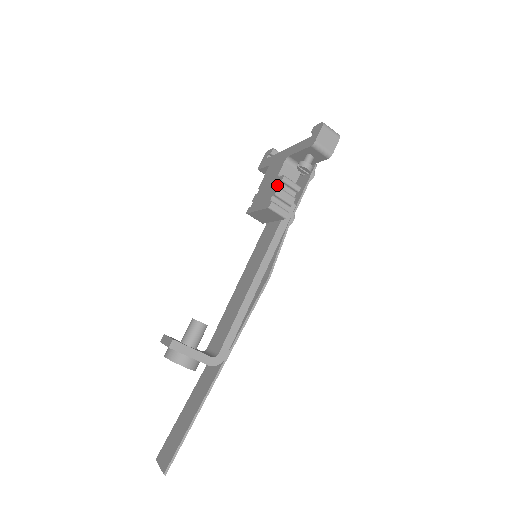
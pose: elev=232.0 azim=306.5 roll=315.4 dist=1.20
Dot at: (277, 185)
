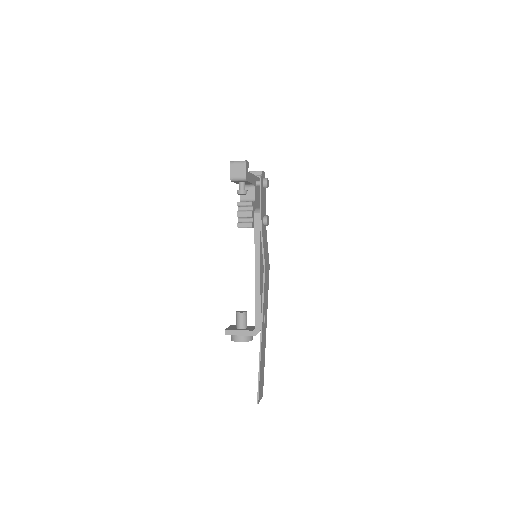
Dot at: (238, 210)
